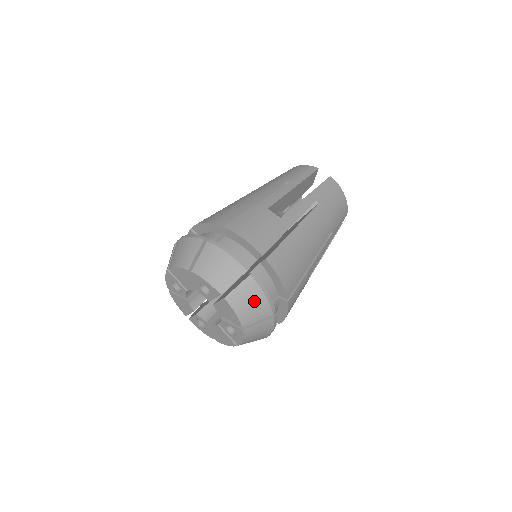
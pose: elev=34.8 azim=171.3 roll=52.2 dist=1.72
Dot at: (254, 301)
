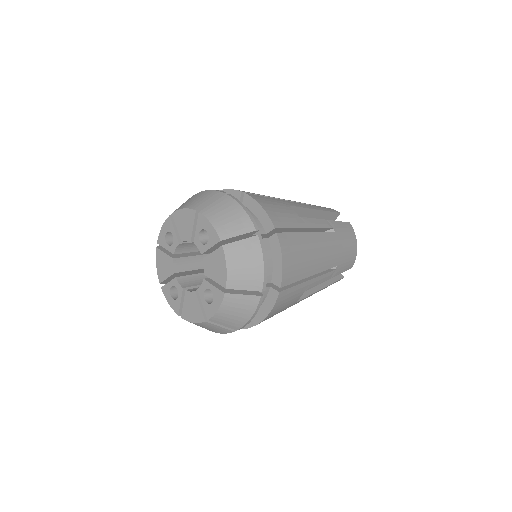
Dot at: (250, 264)
